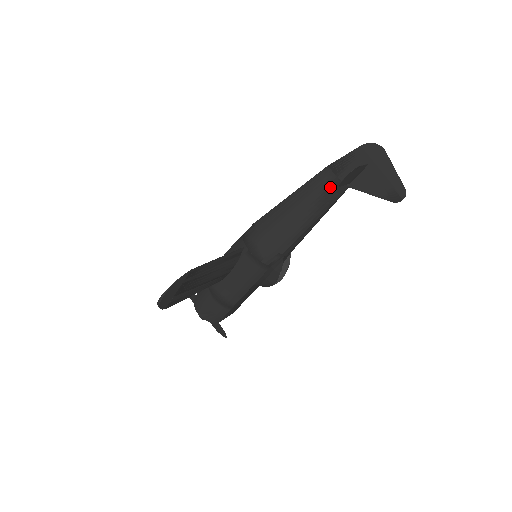
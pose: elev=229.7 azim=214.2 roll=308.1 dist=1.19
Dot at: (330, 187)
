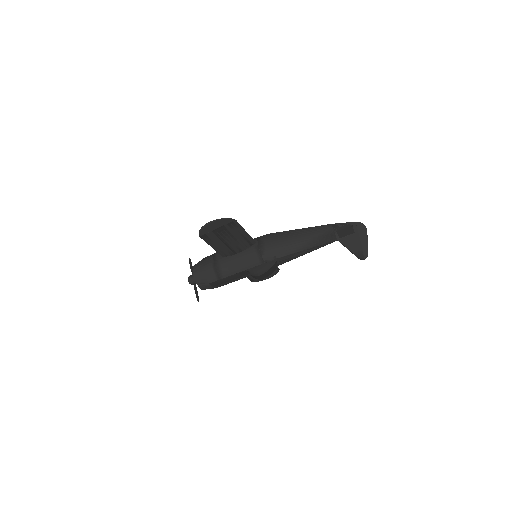
Dot at: (327, 234)
